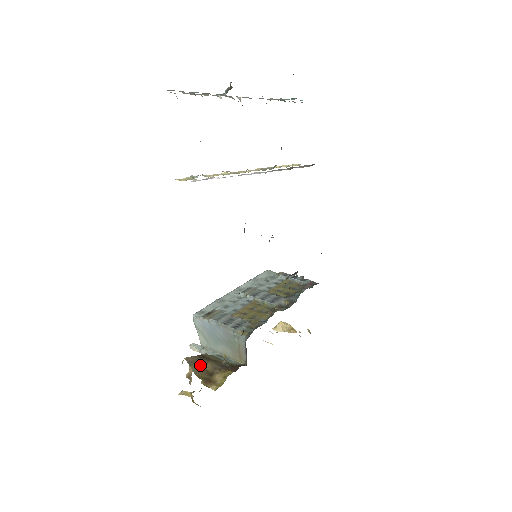
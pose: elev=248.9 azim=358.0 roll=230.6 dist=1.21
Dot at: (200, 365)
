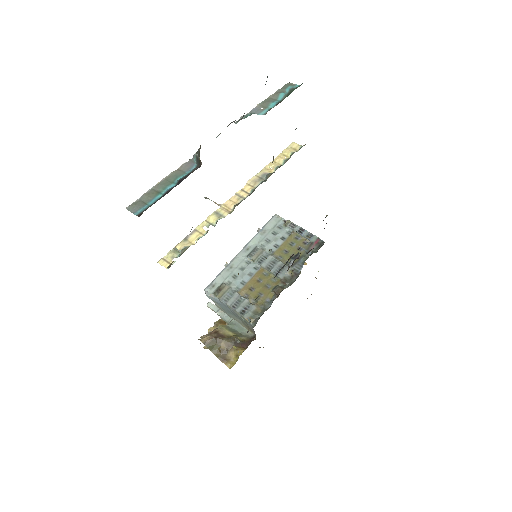
Dot at: (215, 345)
